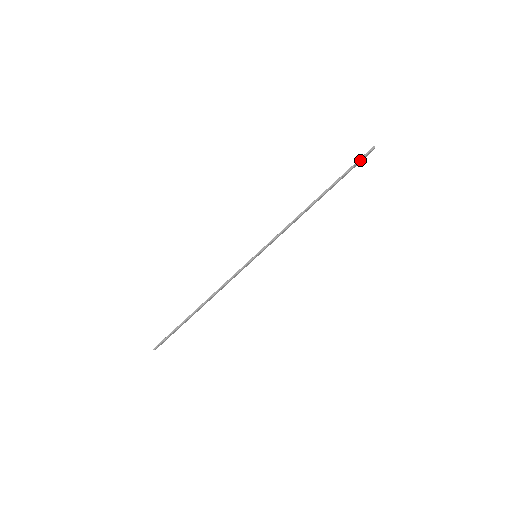
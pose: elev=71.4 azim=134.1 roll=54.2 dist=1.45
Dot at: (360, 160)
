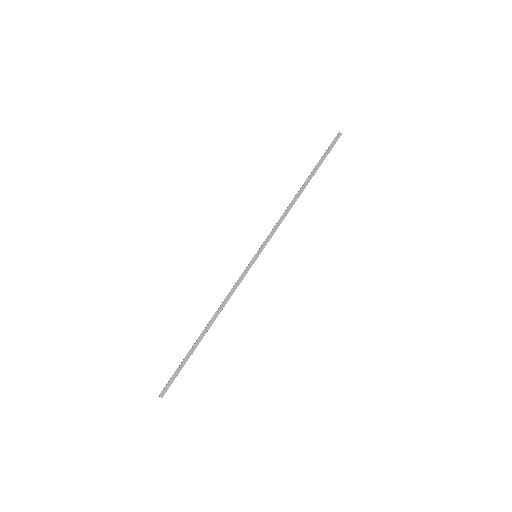
Dot at: (331, 146)
